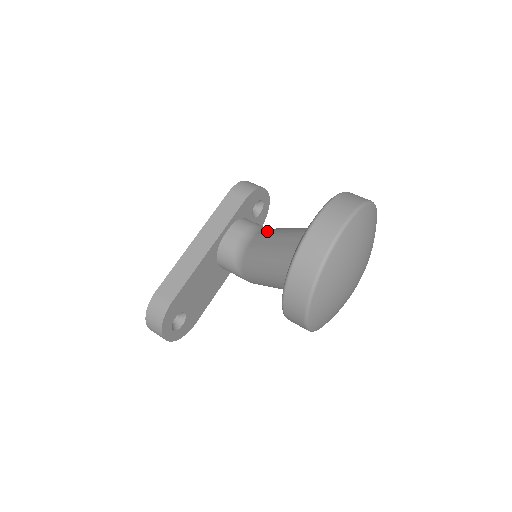
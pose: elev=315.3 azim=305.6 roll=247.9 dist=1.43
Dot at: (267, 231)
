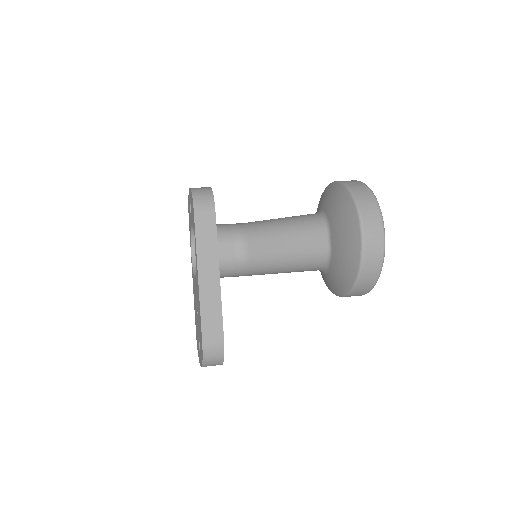
Dot at: (259, 233)
